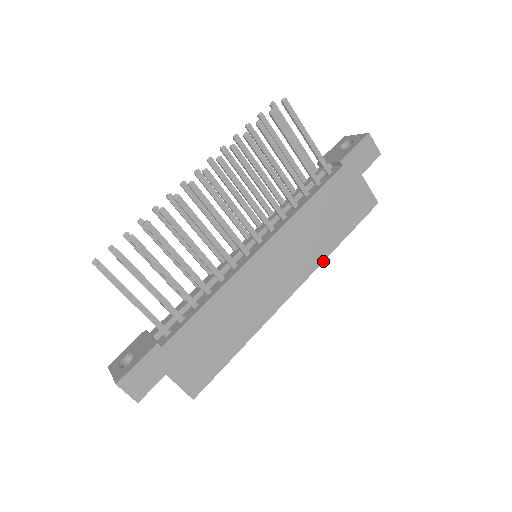
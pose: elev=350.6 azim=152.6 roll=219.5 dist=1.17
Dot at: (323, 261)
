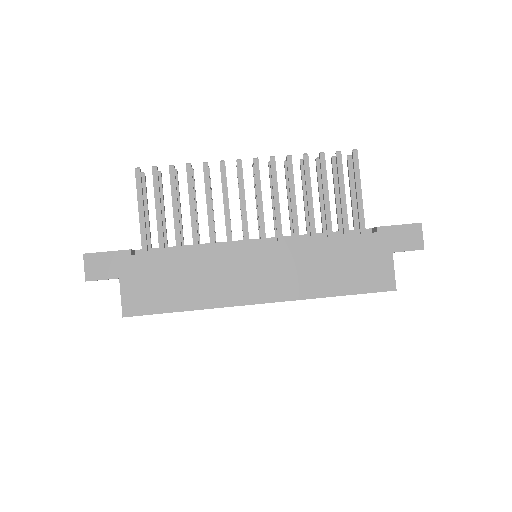
Dot at: occluded
